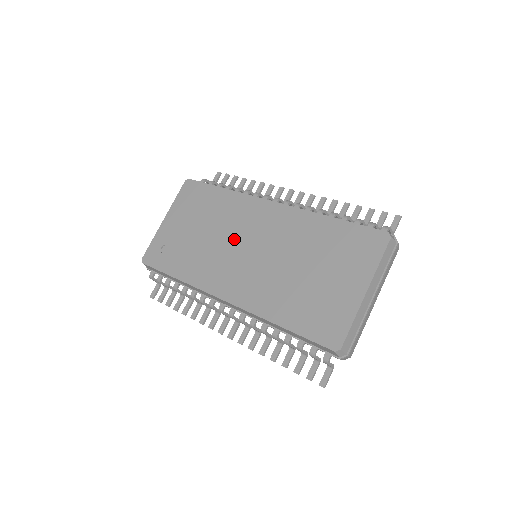
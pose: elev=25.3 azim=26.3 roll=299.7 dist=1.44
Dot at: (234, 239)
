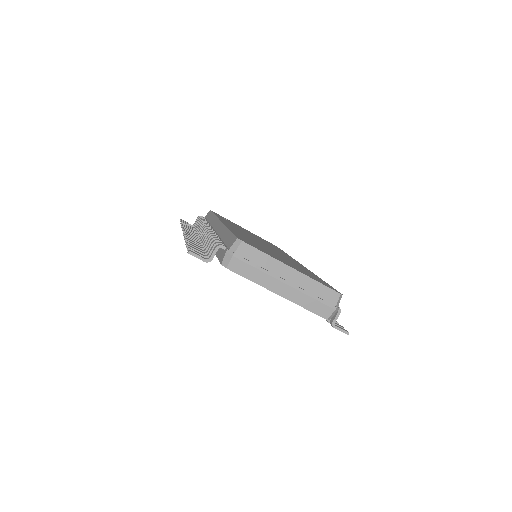
Dot at: occluded
